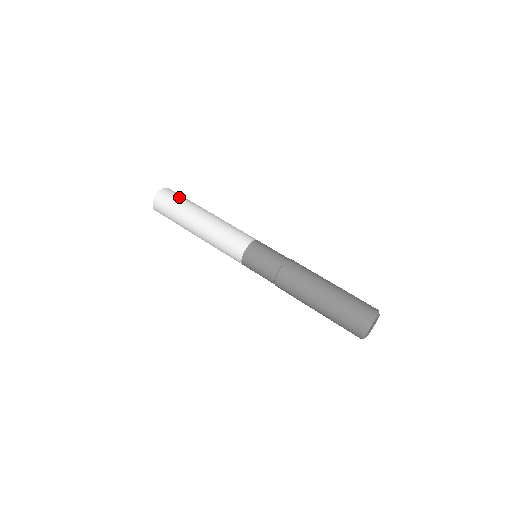
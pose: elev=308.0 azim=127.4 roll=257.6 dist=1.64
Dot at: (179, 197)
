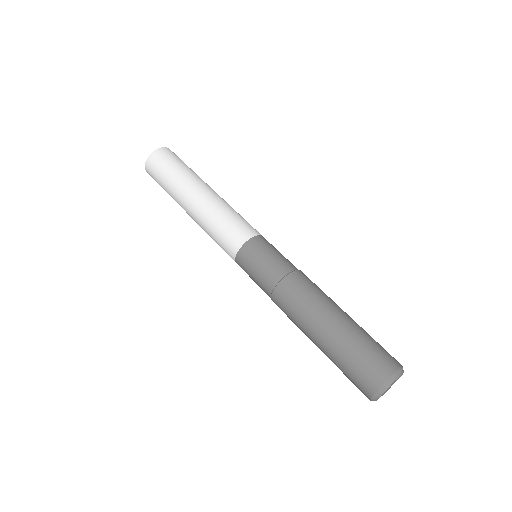
Dot at: (164, 171)
